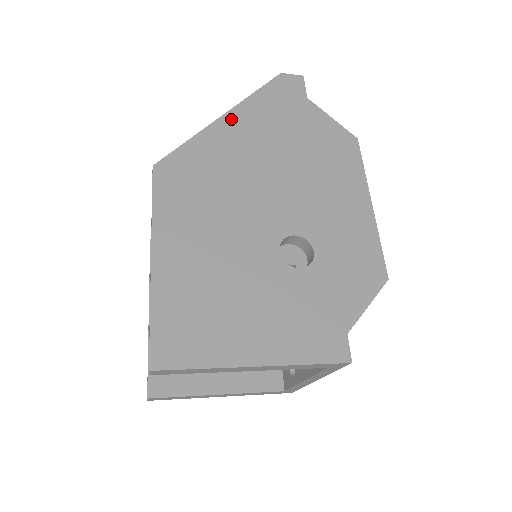
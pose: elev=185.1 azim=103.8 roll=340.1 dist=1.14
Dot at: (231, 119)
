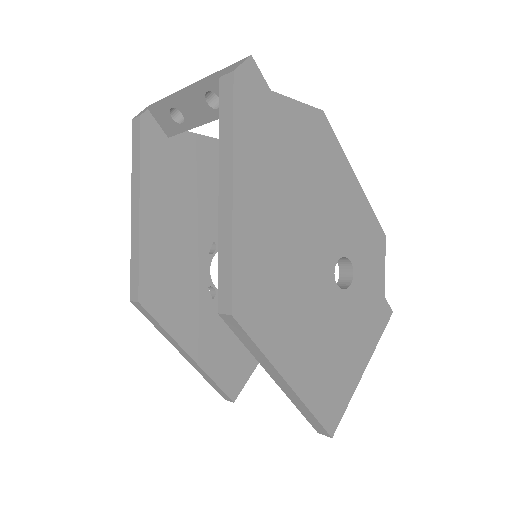
Dot at: (241, 191)
